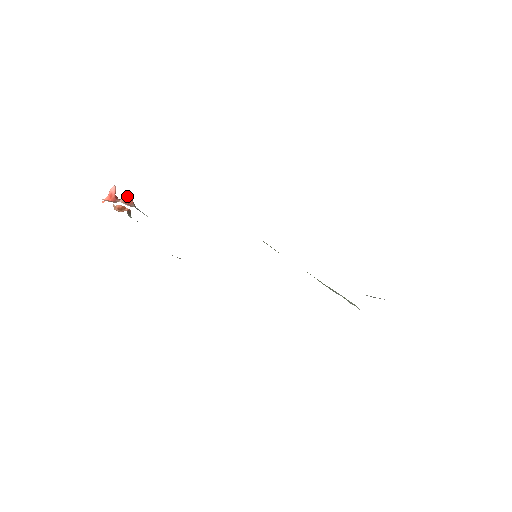
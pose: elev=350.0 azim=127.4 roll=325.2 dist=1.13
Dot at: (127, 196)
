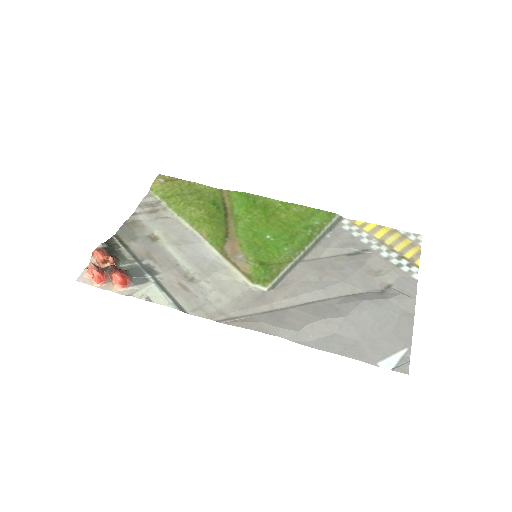
Dot at: (120, 281)
